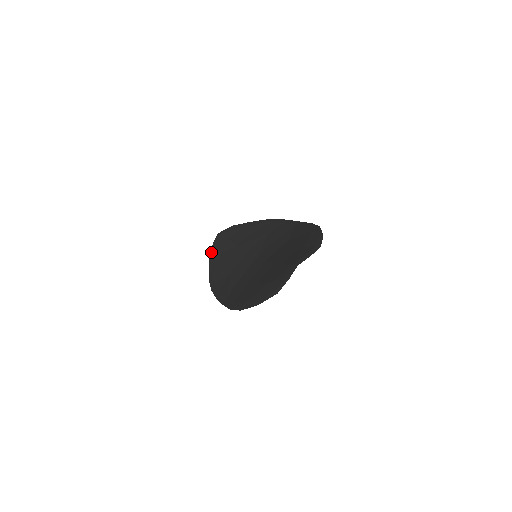
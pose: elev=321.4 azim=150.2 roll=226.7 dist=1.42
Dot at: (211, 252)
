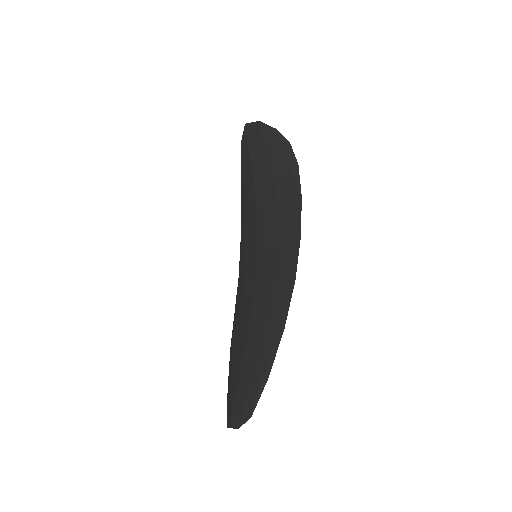
Dot at: occluded
